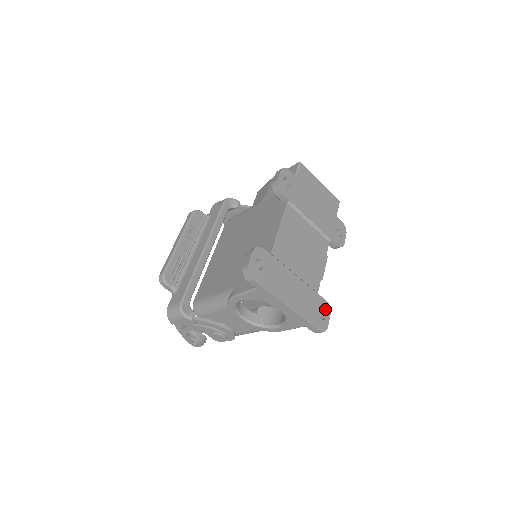
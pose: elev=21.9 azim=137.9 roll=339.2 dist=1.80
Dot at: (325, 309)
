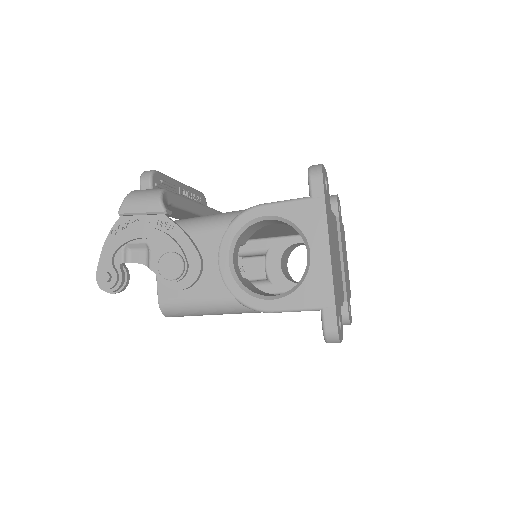
Dot at: (341, 325)
